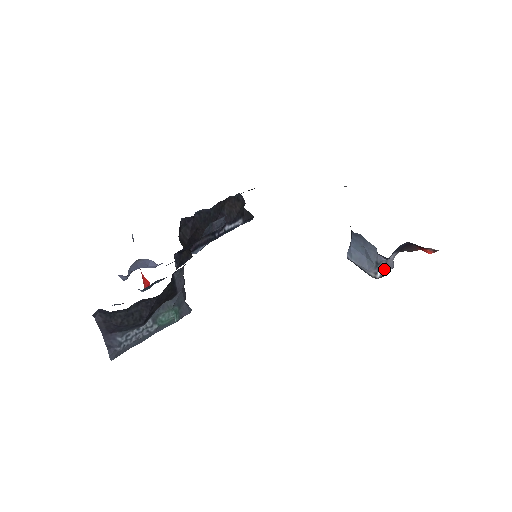
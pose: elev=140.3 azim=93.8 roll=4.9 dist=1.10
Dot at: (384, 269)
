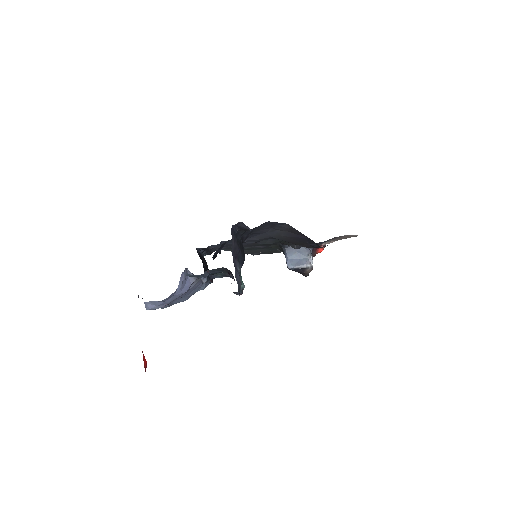
Dot at: (312, 259)
